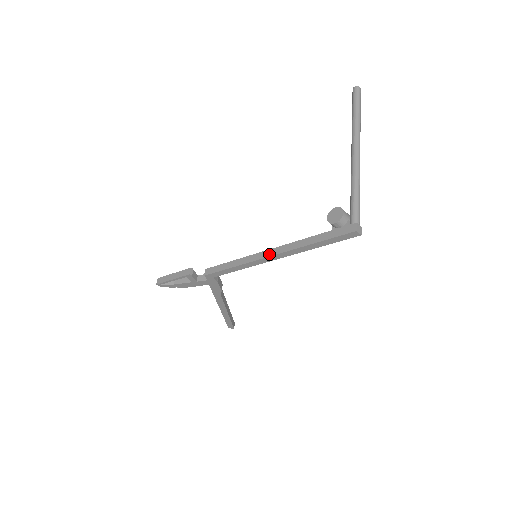
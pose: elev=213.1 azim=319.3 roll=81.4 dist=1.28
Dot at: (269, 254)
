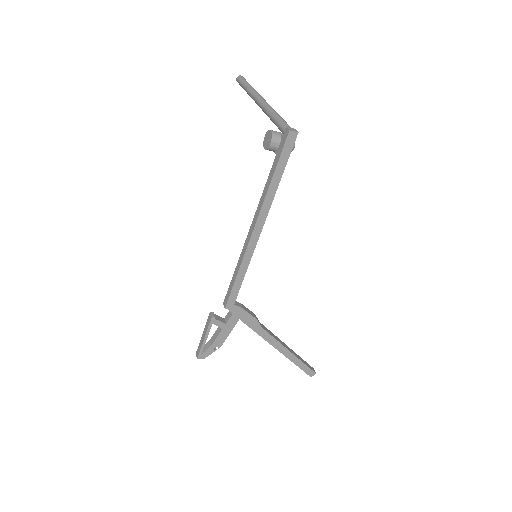
Dot at: (252, 229)
